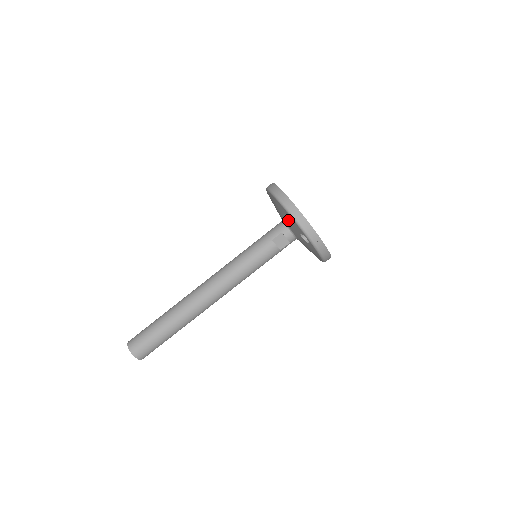
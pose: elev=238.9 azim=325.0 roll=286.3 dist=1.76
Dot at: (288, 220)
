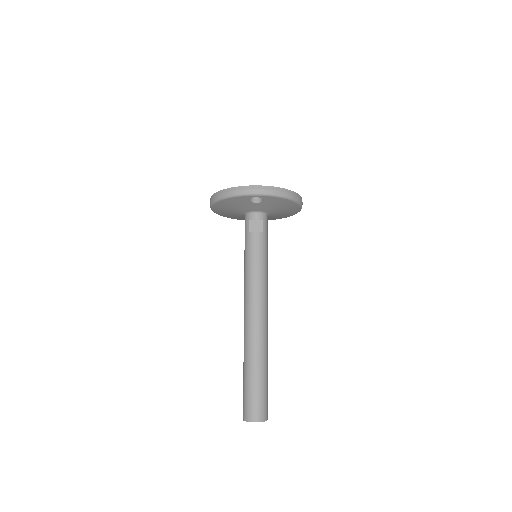
Dot at: (236, 206)
